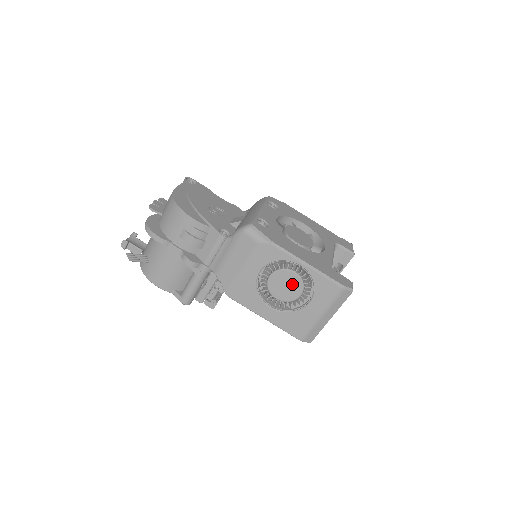
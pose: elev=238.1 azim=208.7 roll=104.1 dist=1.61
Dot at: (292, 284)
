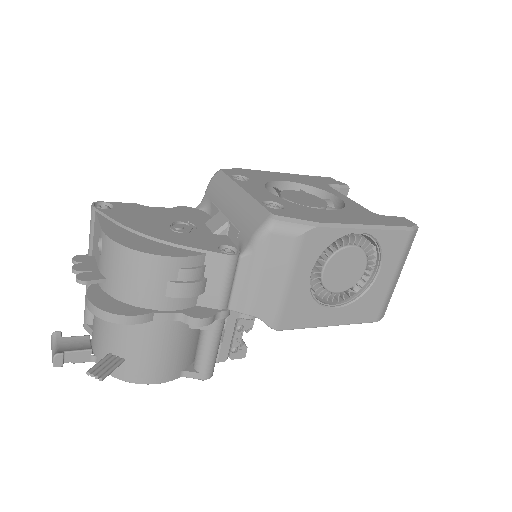
Dot at: (353, 262)
